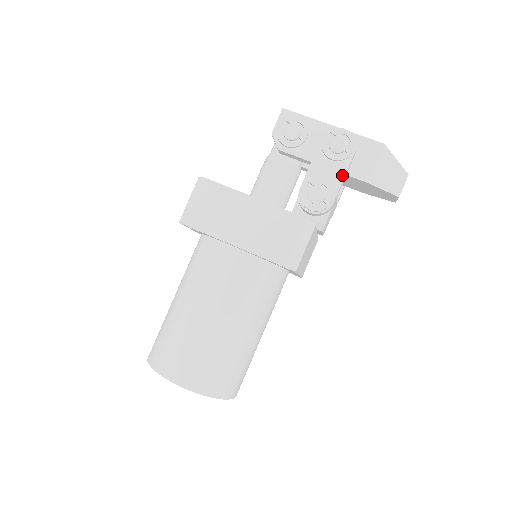
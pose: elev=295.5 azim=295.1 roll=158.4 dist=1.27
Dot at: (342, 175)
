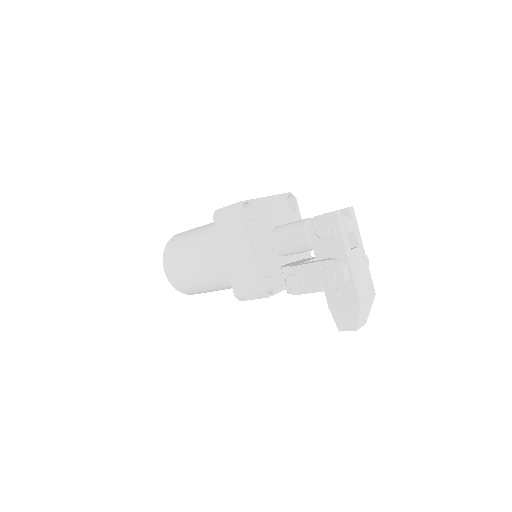
Dot at: (315, 290)
